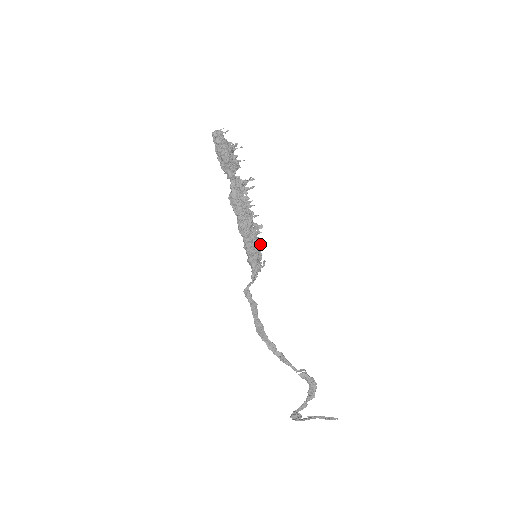
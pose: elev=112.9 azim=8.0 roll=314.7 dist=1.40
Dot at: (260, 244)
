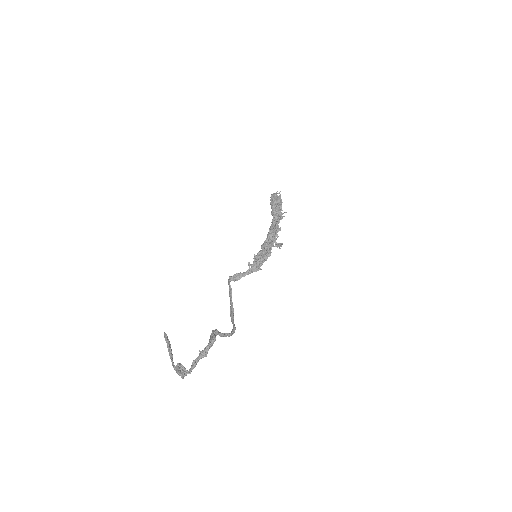
Dot at: (267, 250)
